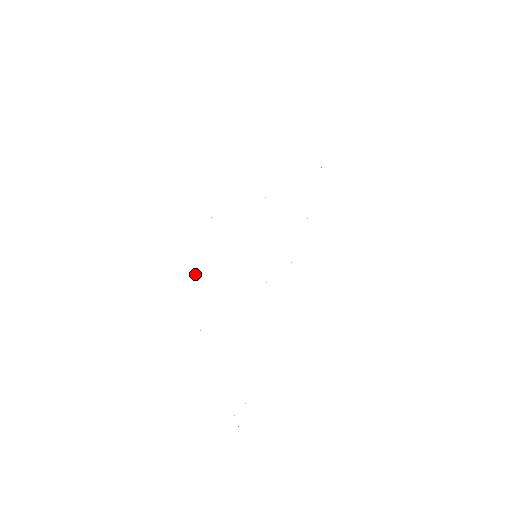
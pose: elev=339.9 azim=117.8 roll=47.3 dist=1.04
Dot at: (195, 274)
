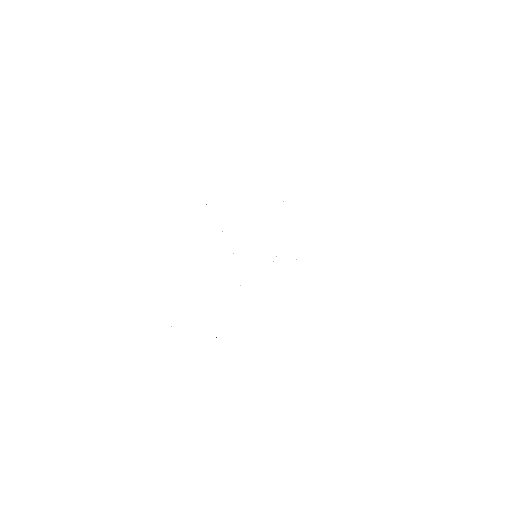
Dot at: occluded
